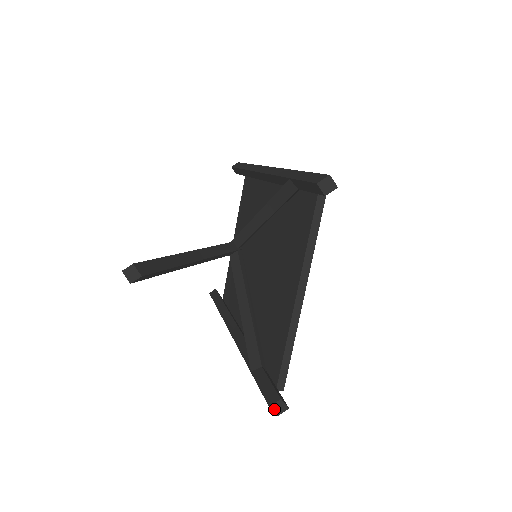
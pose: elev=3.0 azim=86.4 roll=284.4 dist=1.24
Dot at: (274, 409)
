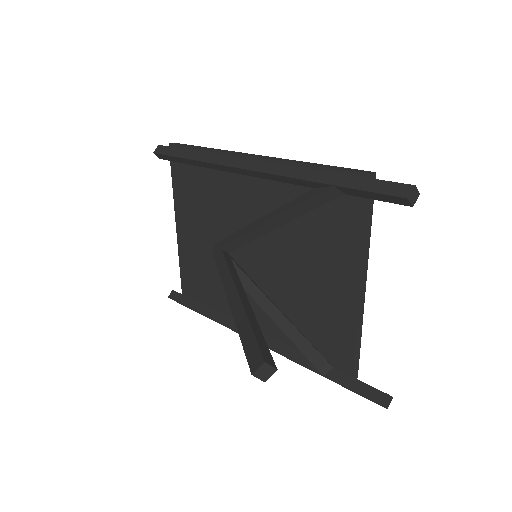
Dot at: (385, 406)
